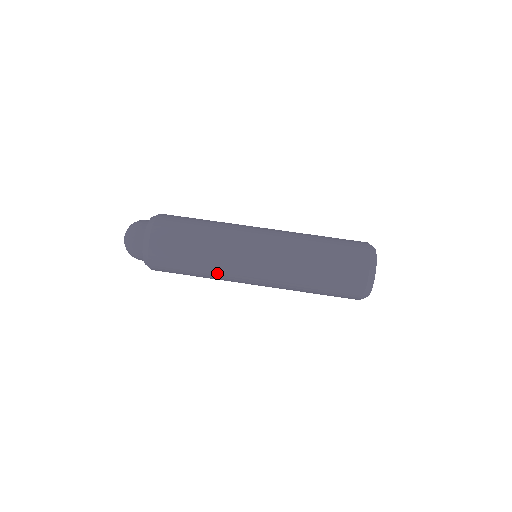
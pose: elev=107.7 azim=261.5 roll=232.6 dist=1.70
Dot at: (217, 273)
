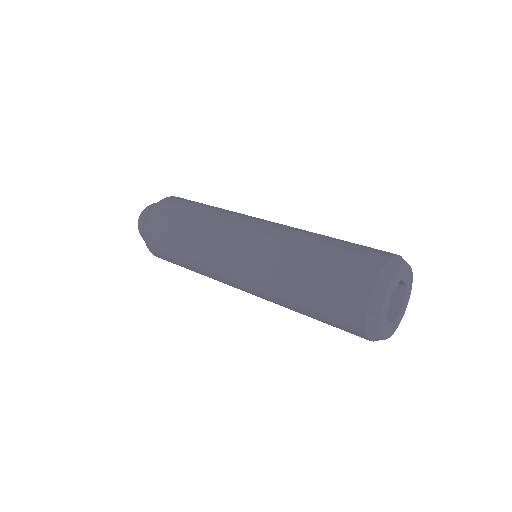
Dot at: (214, 218)
